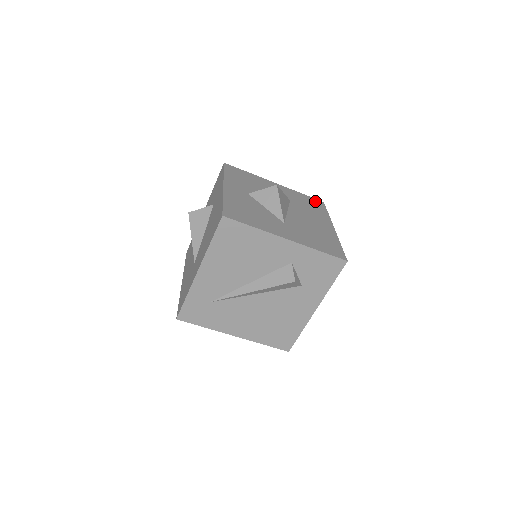
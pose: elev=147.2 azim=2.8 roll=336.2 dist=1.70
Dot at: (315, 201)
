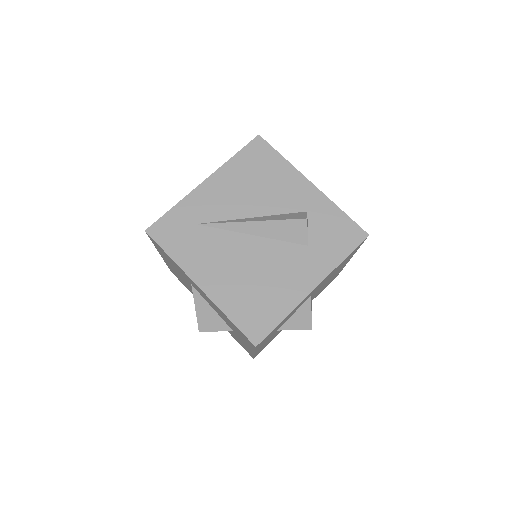
Dot at: occluded
